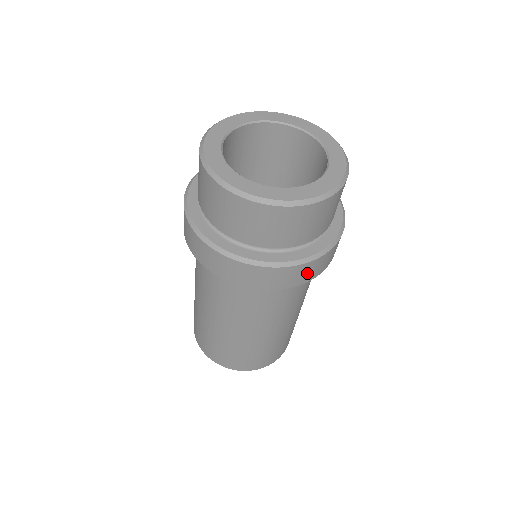
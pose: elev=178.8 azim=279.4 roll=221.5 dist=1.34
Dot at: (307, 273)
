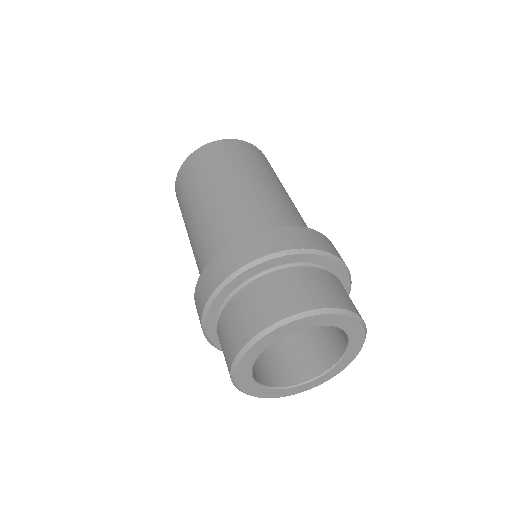
Dot at: occluded
